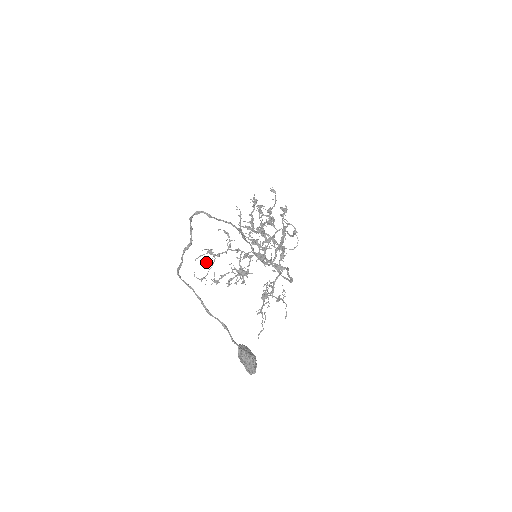
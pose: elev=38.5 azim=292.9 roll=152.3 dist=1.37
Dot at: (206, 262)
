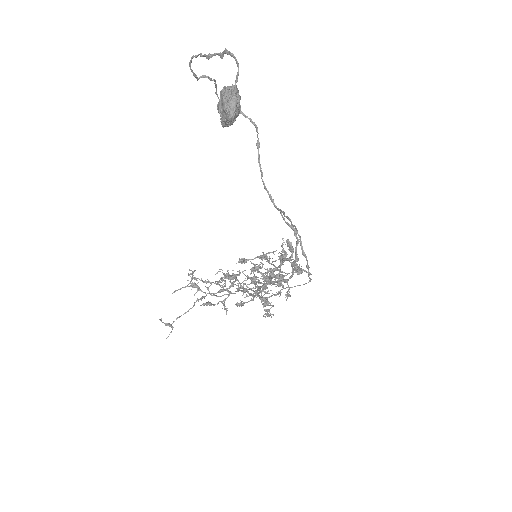
Dot at: (187, 285)
